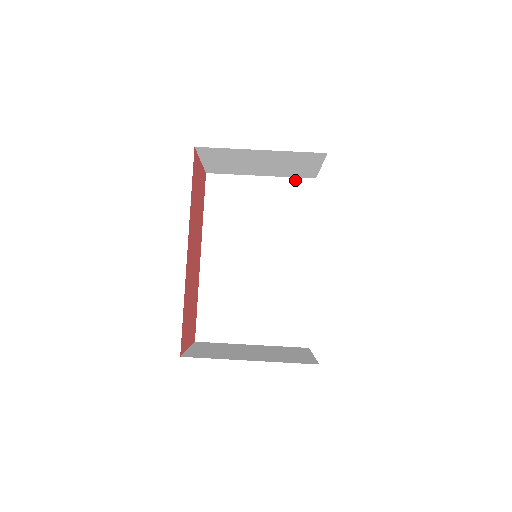
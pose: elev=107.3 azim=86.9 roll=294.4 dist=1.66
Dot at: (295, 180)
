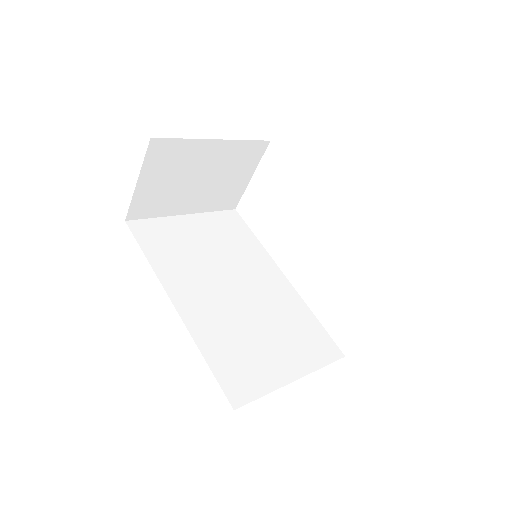
Dot at: (219, 213)
